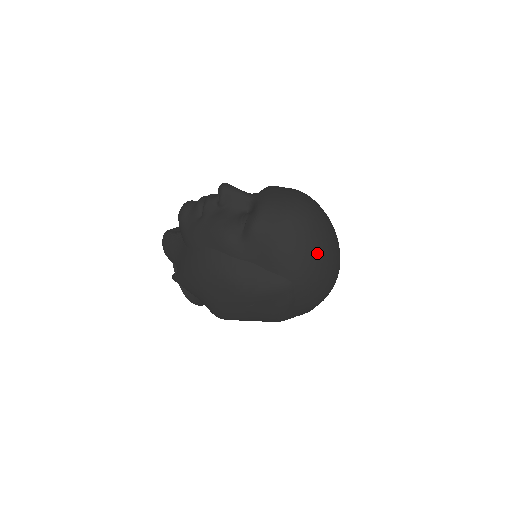
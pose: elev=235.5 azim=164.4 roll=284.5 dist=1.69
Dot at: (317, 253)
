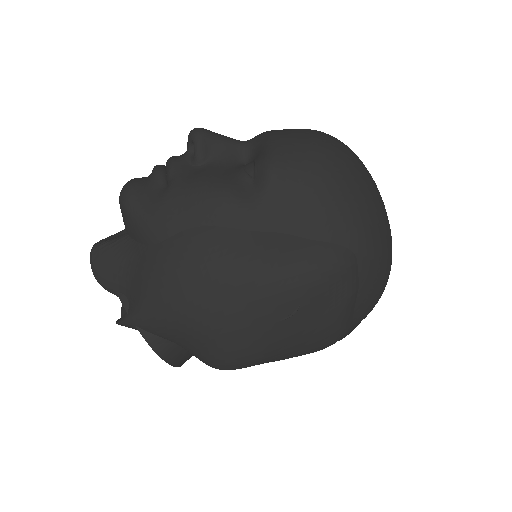
Dot at: (374, 201)
